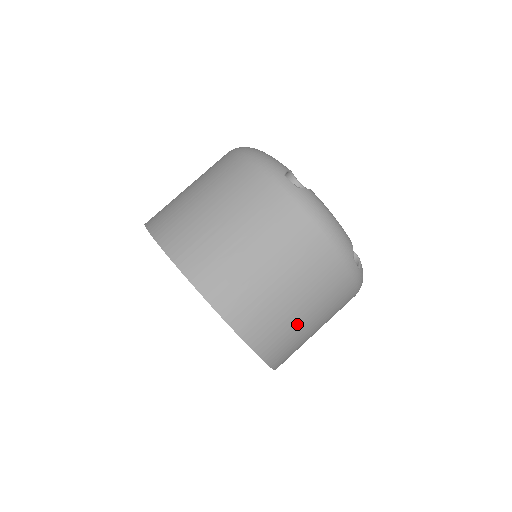
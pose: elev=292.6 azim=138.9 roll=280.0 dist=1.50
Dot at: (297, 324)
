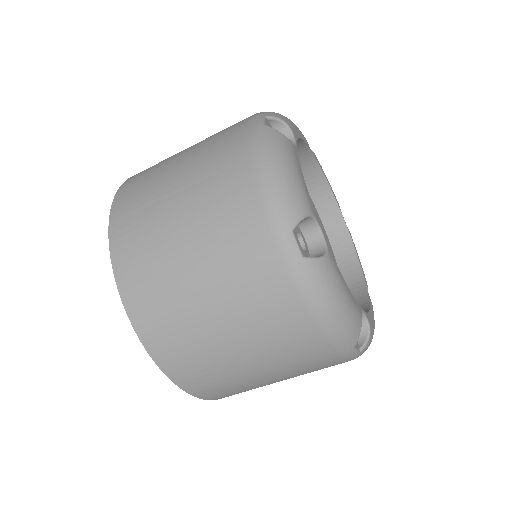
Dot at: (185, 293)
